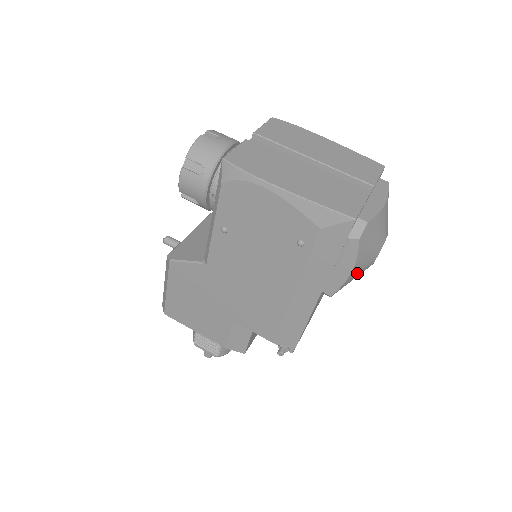
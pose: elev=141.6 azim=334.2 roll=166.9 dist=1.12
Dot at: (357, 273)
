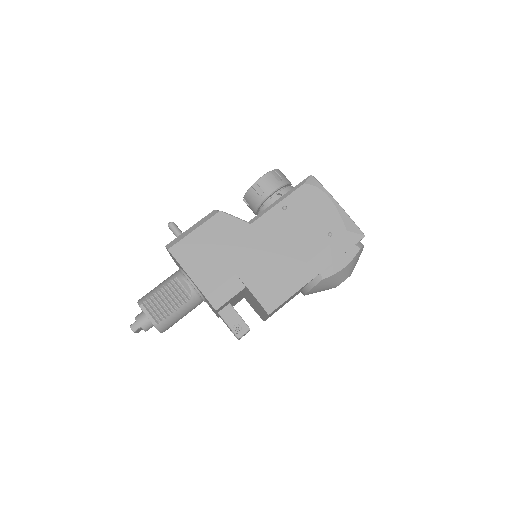
Dot at: (340, 276)
